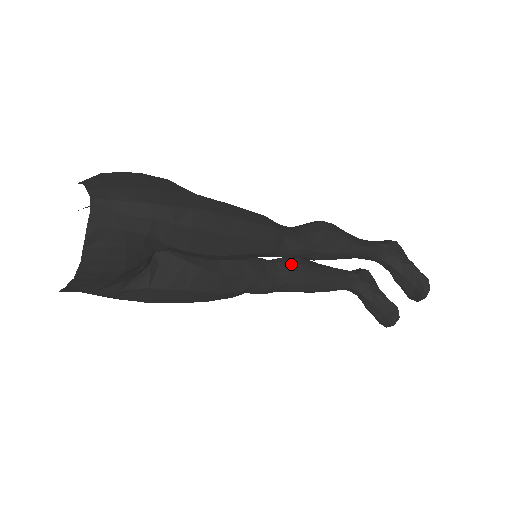
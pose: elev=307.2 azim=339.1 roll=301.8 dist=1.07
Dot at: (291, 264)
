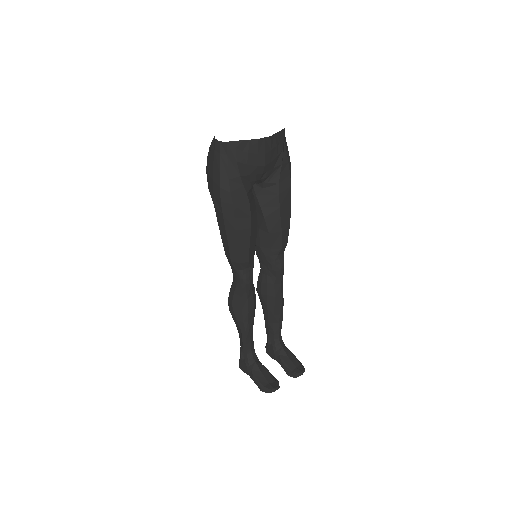
Dot at: occluded
